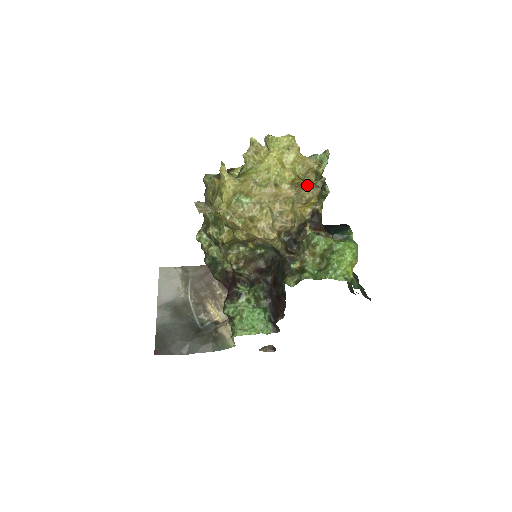
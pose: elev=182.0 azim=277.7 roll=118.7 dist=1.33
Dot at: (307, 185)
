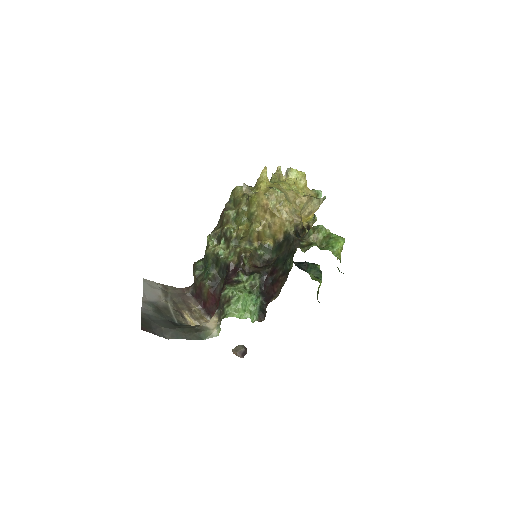
Dot at: (313, 200)
